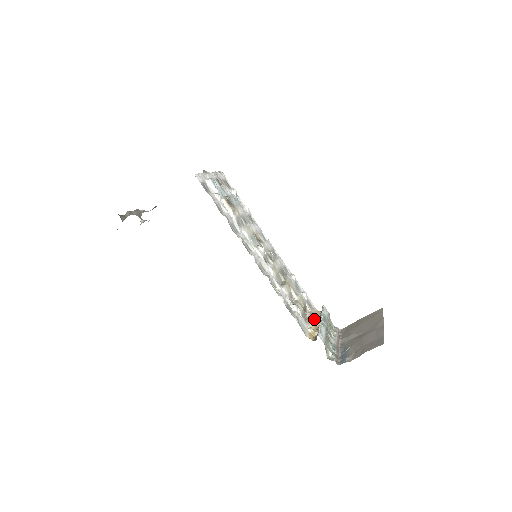
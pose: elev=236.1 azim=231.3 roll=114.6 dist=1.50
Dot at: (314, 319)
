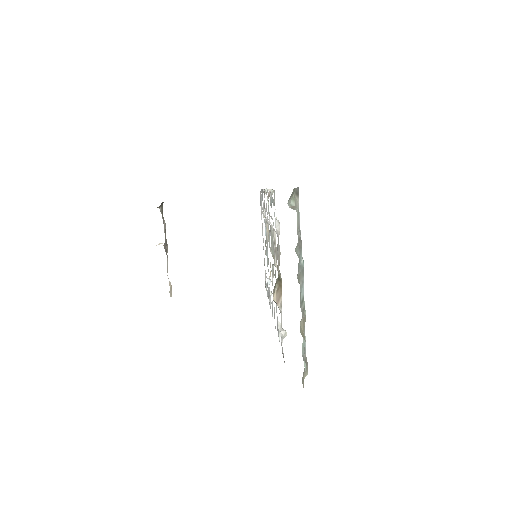
Dot at: occluded
